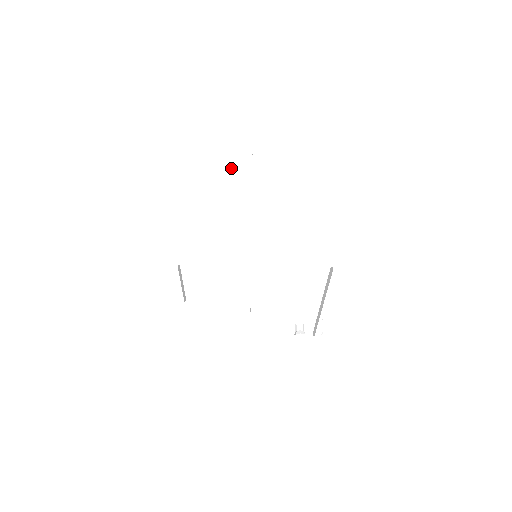
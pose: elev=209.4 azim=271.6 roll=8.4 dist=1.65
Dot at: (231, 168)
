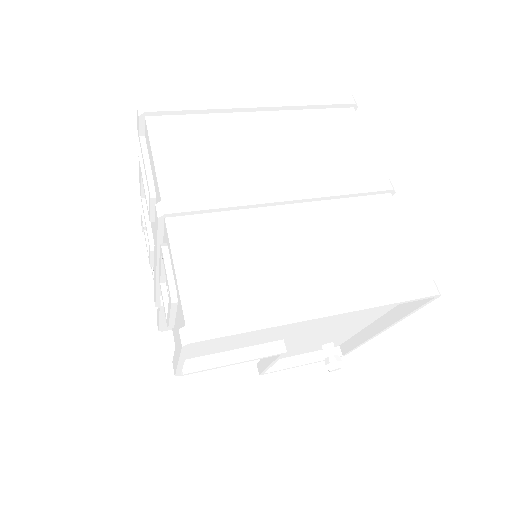
Dot at: (220, 126)
